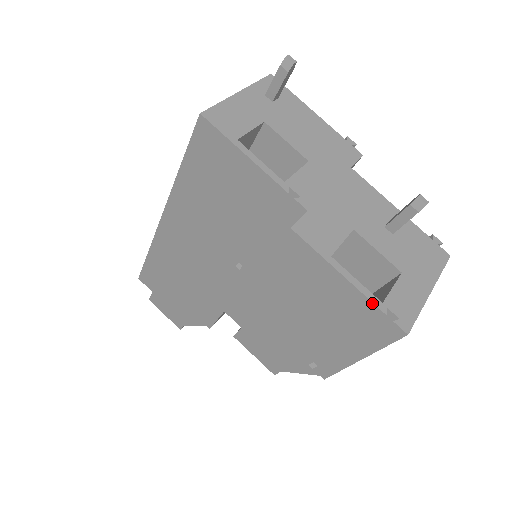
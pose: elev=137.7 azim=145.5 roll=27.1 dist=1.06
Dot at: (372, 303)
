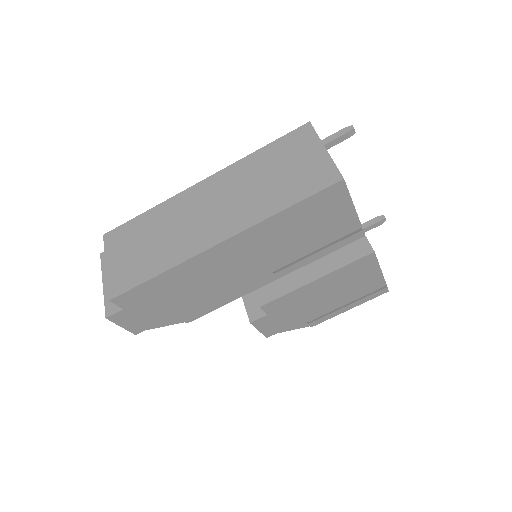
Dot at: (385, 281)
